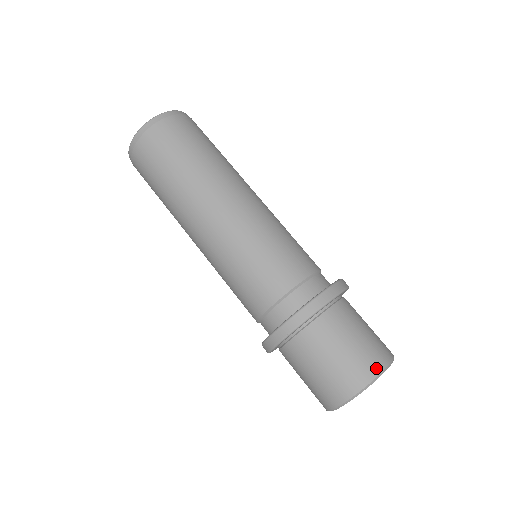
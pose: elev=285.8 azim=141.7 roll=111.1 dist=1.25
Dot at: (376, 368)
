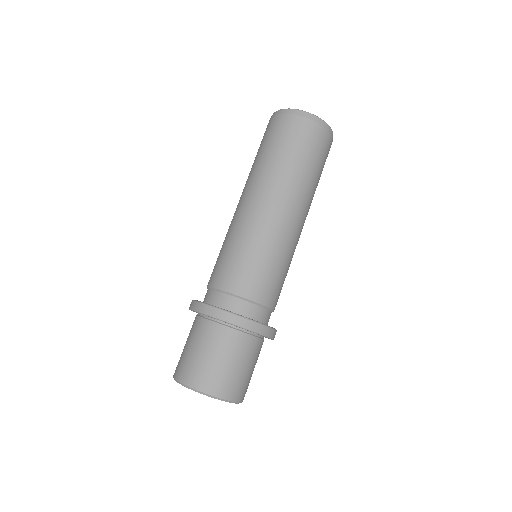
Dot at: (231, 395)
